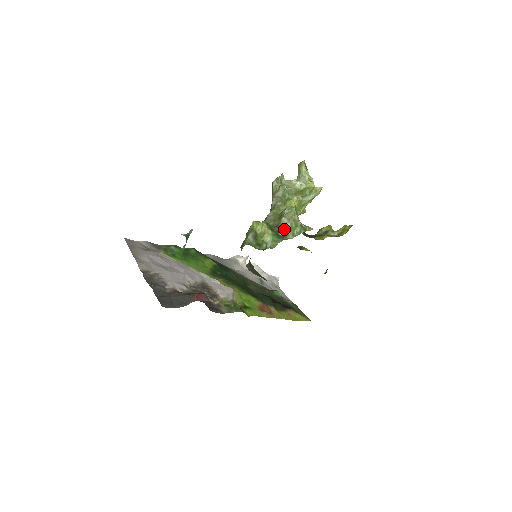
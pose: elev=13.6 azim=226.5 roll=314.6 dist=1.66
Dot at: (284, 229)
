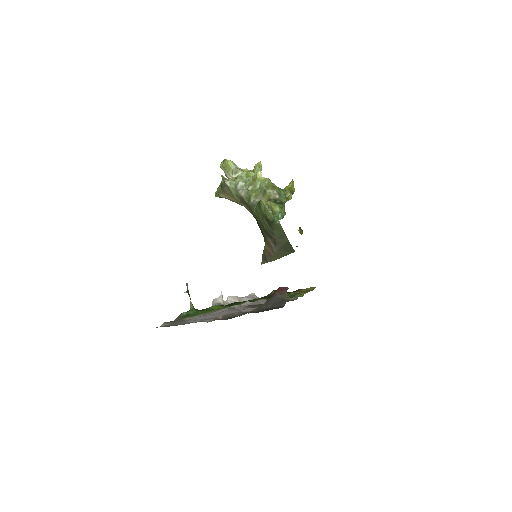
Dot at: (276, 197)
